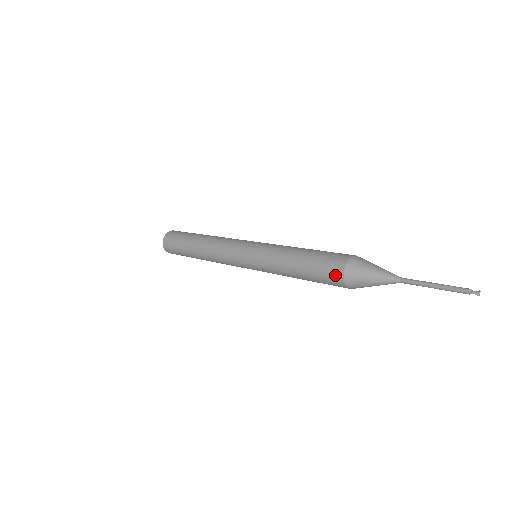
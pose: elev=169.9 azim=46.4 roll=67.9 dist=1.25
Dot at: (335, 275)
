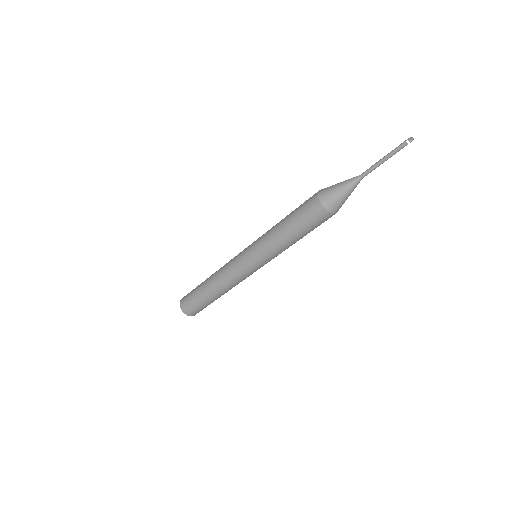
Dot at: (313, 195)
